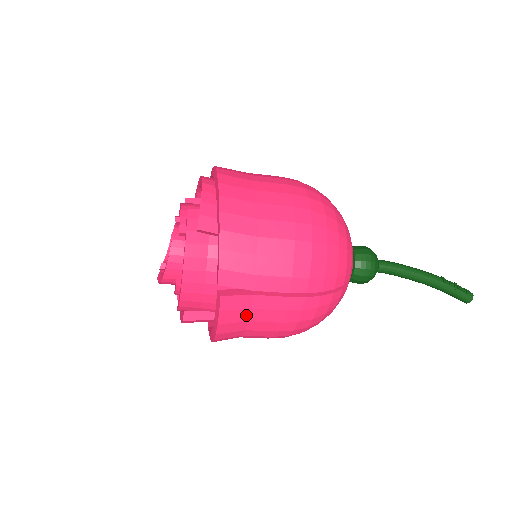
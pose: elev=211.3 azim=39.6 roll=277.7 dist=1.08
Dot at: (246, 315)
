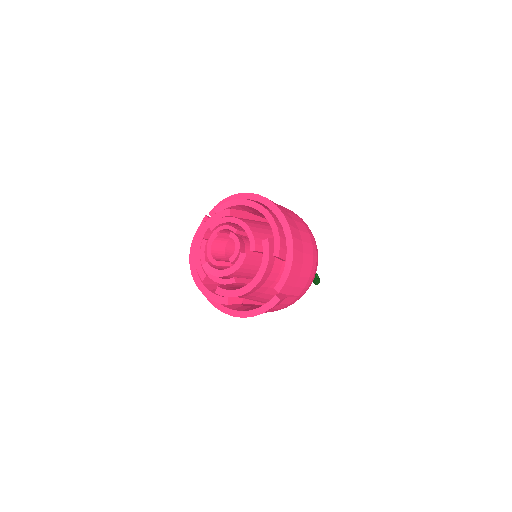
Dot at: (274, 307)
